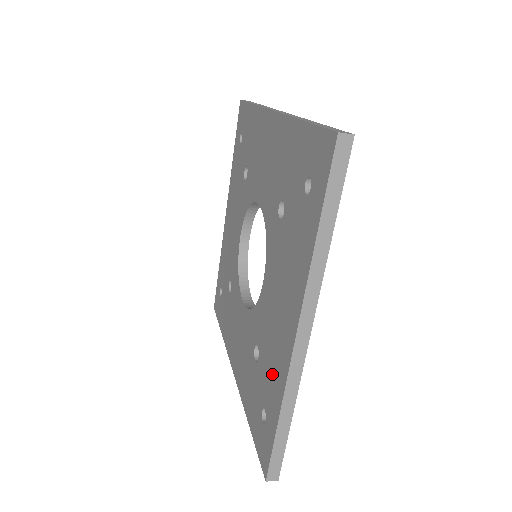
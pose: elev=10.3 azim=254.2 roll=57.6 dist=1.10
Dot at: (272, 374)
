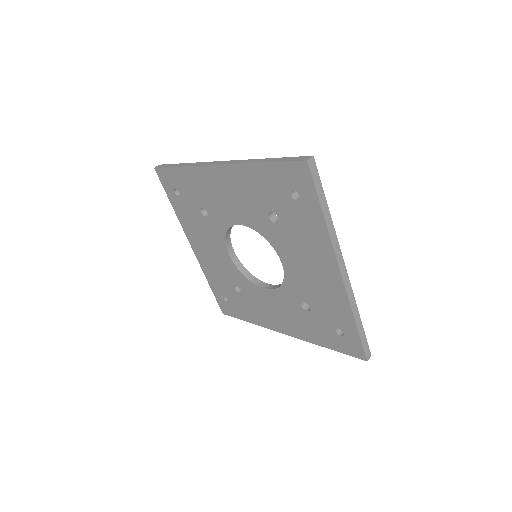
Dot at: (332, 306)
